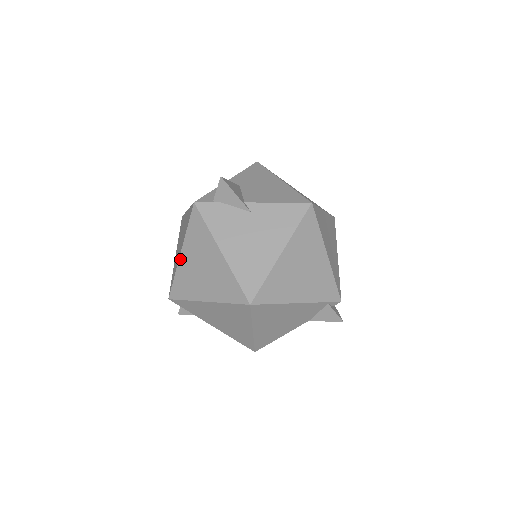
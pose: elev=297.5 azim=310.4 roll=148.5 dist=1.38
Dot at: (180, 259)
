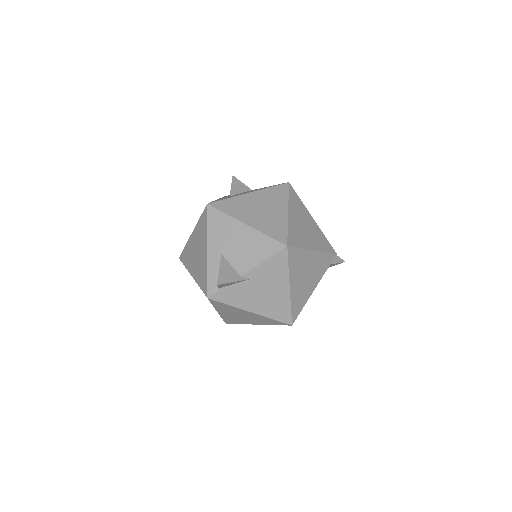
Dot at: (219, 314)
